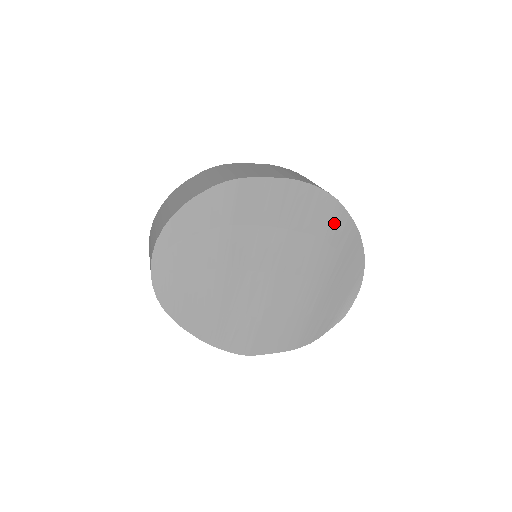
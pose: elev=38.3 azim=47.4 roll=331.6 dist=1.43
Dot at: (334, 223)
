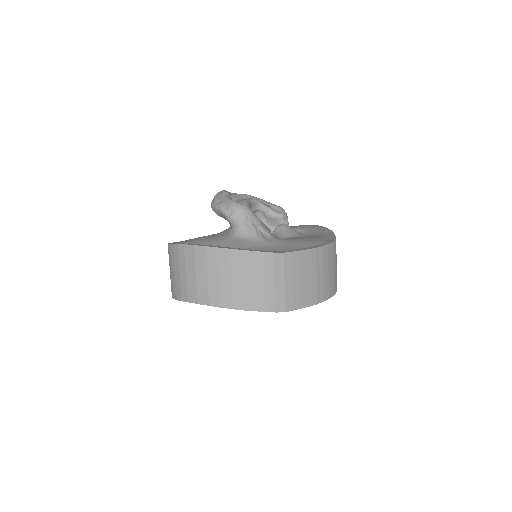
Dot at: occluded
